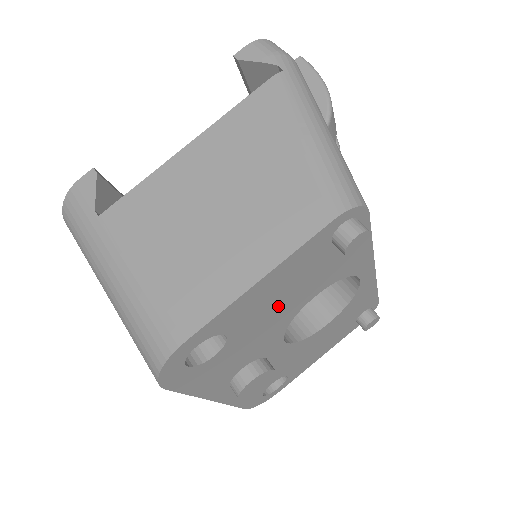
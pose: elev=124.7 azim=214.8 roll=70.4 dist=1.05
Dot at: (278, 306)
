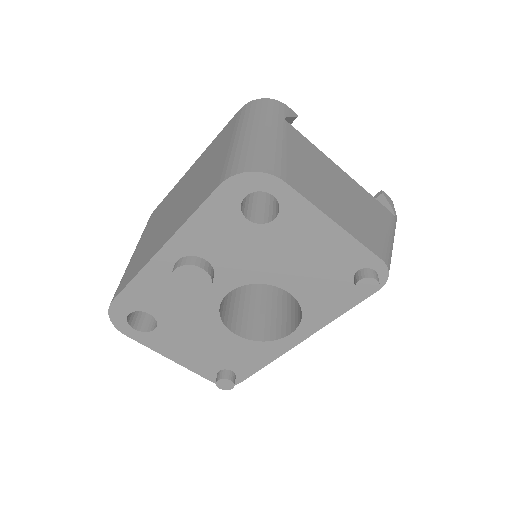
Dot at: (292, 257)
